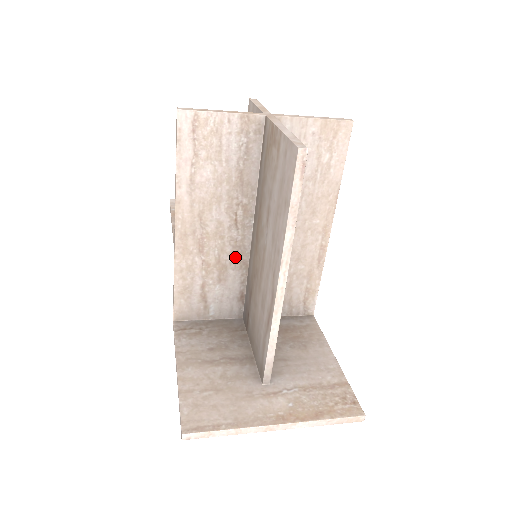
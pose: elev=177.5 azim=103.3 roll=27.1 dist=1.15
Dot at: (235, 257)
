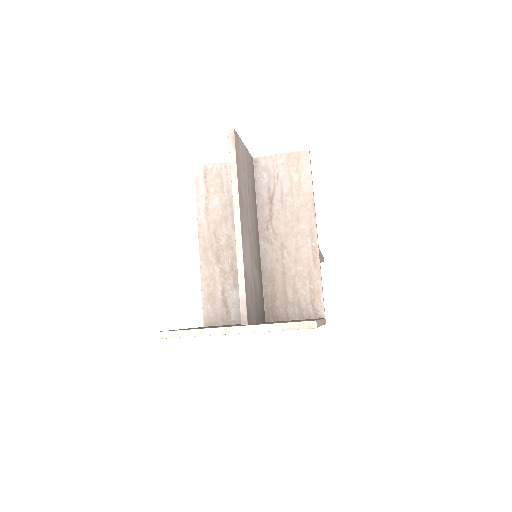
Dot at: occluded
